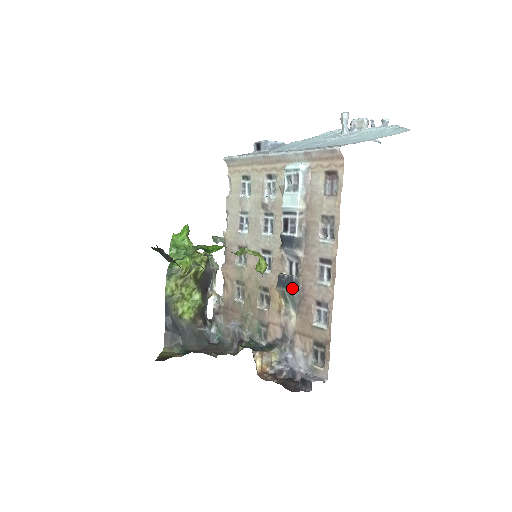
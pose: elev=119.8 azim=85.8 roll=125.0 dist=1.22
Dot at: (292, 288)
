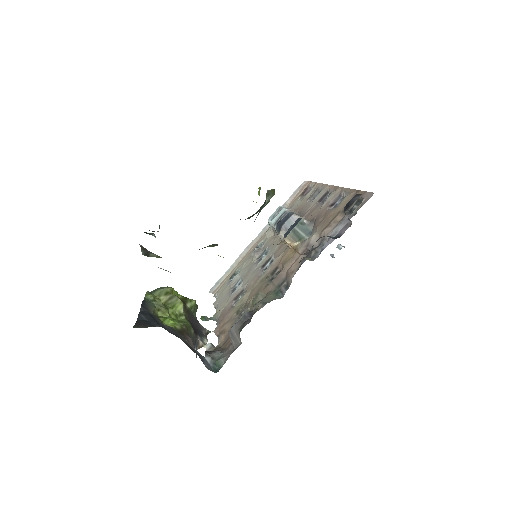
Dot at: (301, 219)
